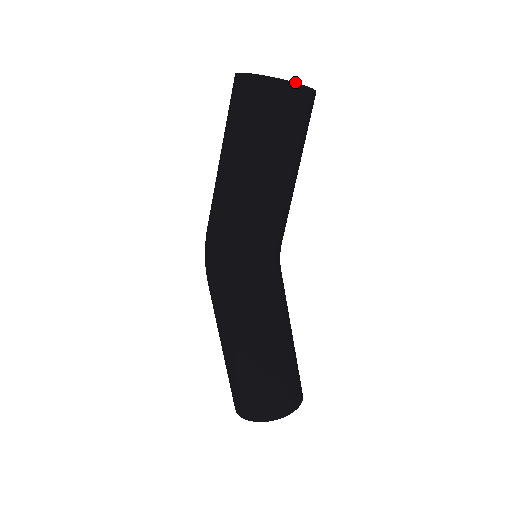
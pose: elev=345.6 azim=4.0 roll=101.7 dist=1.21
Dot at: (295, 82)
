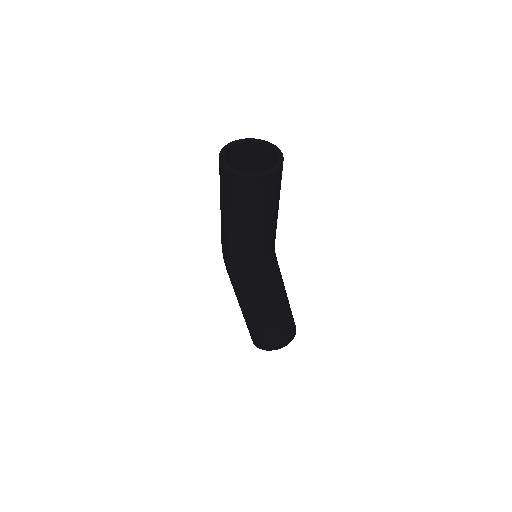
Dot at: (244, 176)
